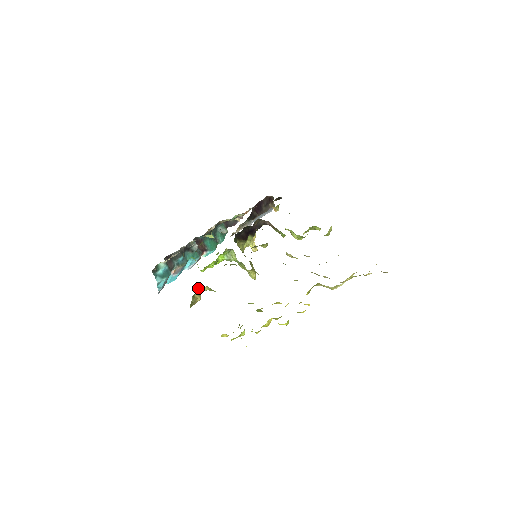
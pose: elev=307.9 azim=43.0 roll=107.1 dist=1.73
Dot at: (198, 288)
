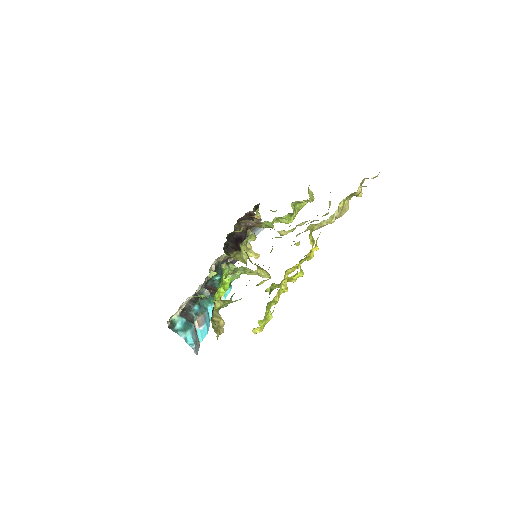
Dot at: occluded
